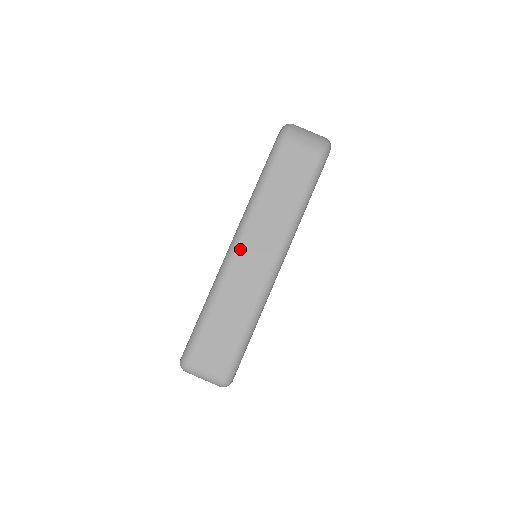
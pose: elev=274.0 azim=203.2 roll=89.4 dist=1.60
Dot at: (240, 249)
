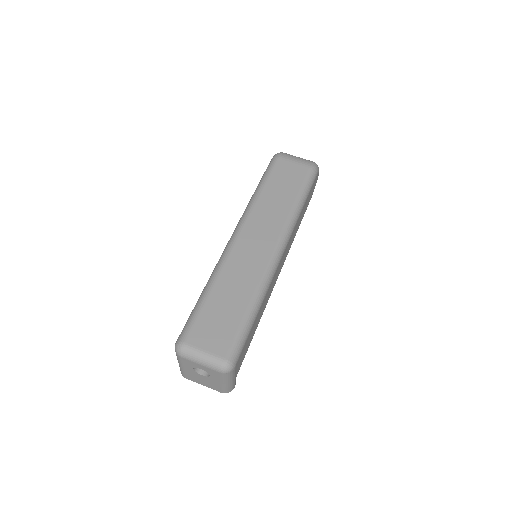
Dot at: (241, 236)
